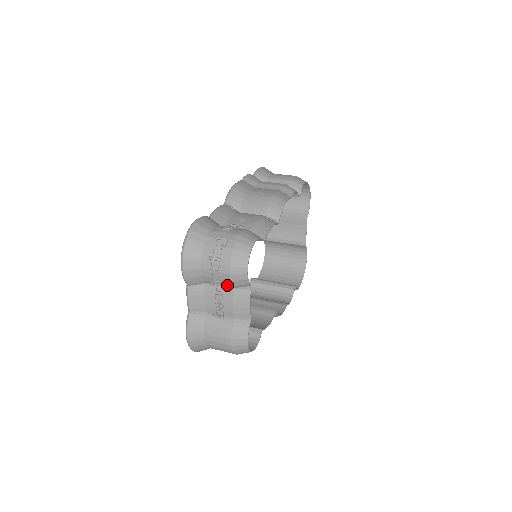
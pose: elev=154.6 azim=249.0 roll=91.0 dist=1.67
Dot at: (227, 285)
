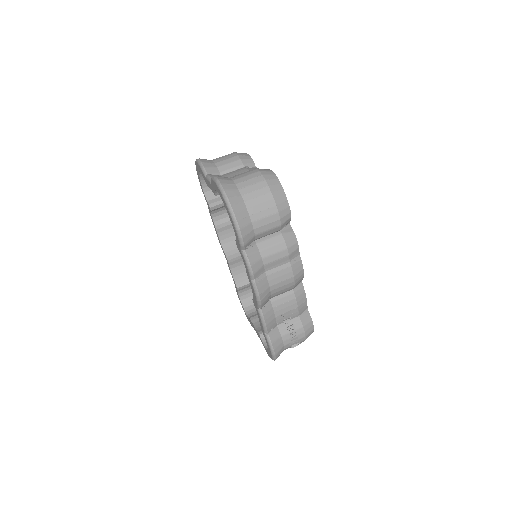
Dot at: occluded
